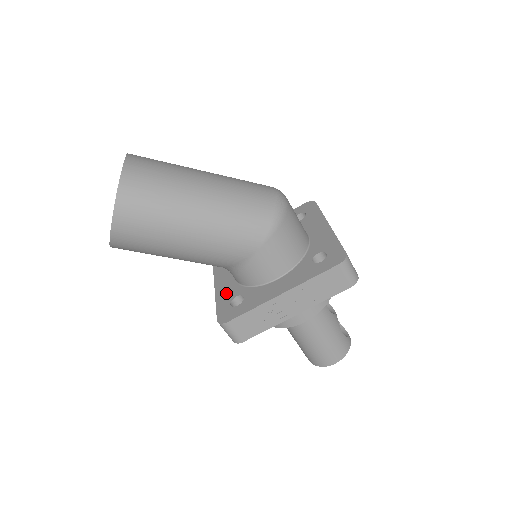
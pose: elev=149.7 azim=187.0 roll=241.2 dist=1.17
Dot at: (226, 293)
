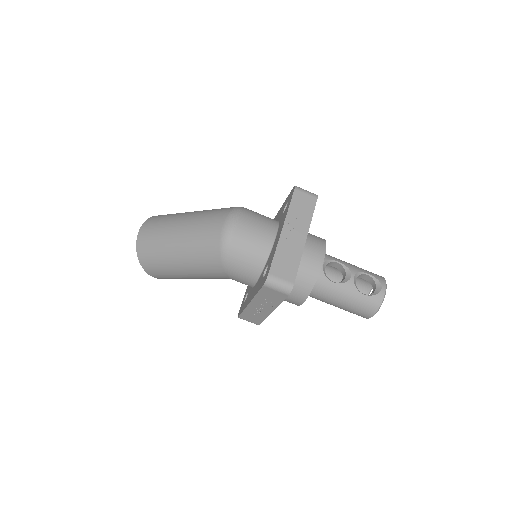
Dot at: (248, 286)
